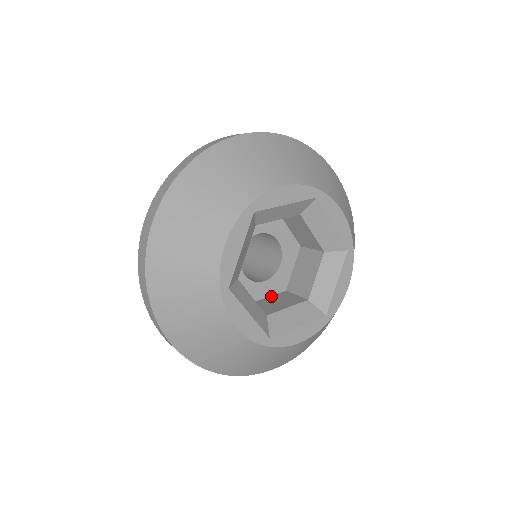
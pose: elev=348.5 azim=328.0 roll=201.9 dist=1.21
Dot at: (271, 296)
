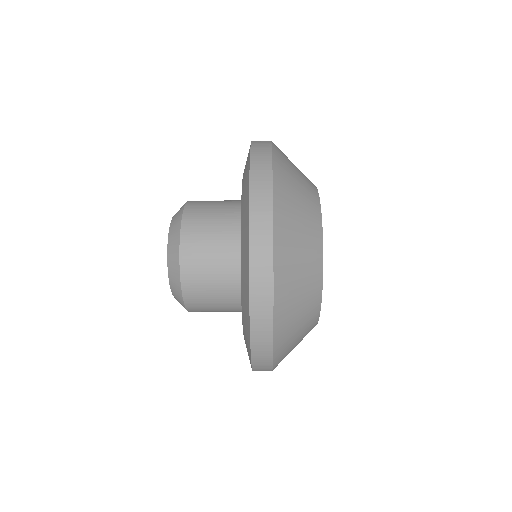
Dot at: occluded
